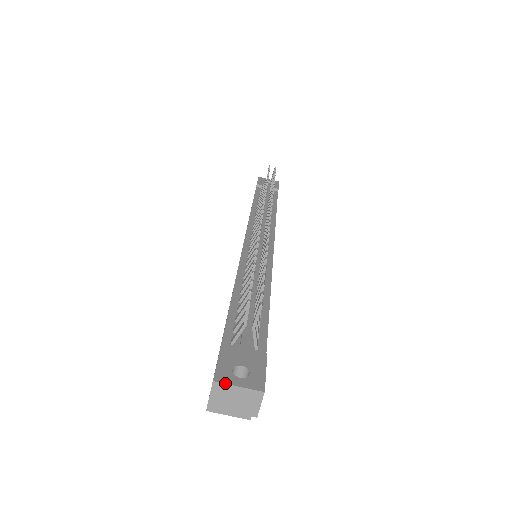
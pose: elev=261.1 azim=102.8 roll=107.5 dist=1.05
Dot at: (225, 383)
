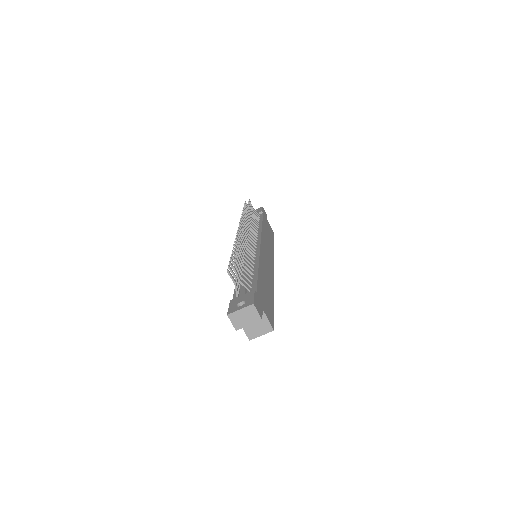
Dot at: (233, 312)
